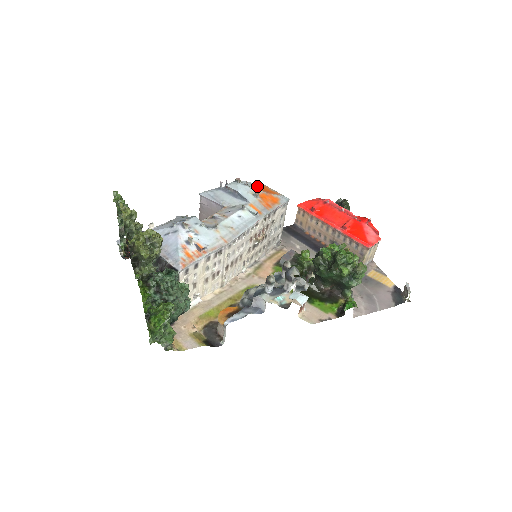
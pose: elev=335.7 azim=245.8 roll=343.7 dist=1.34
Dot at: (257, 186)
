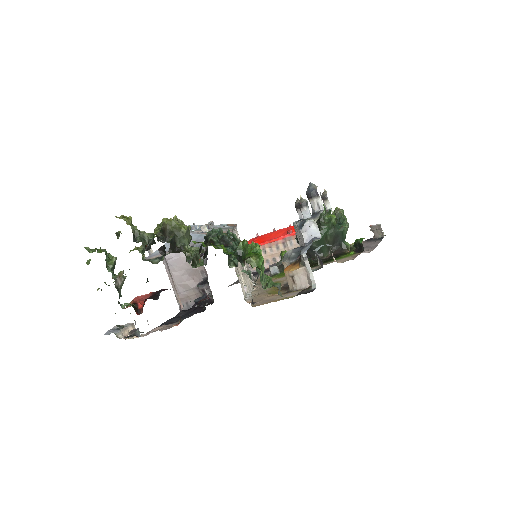
Dot at: occluded
